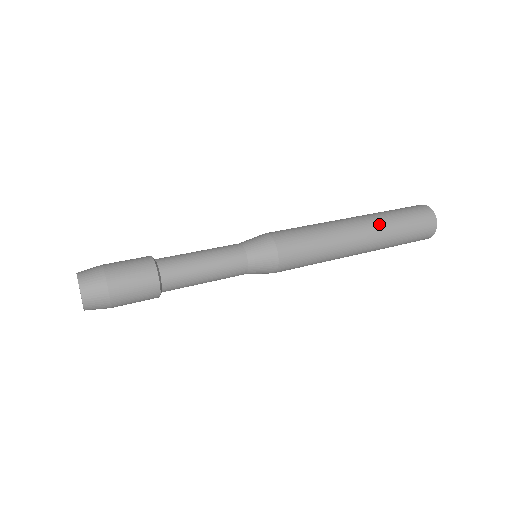
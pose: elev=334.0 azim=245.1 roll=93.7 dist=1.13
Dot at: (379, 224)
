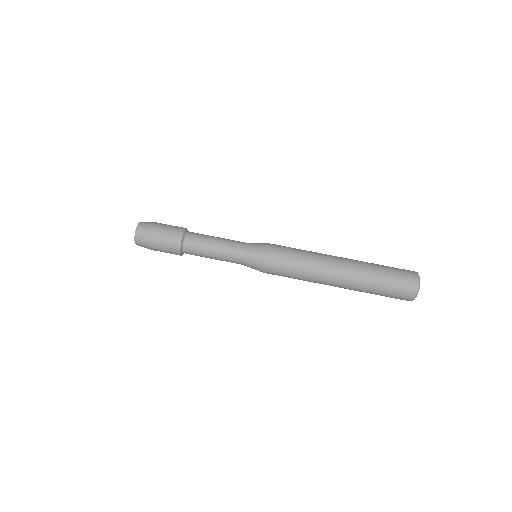
Dot at: (359, 279)
